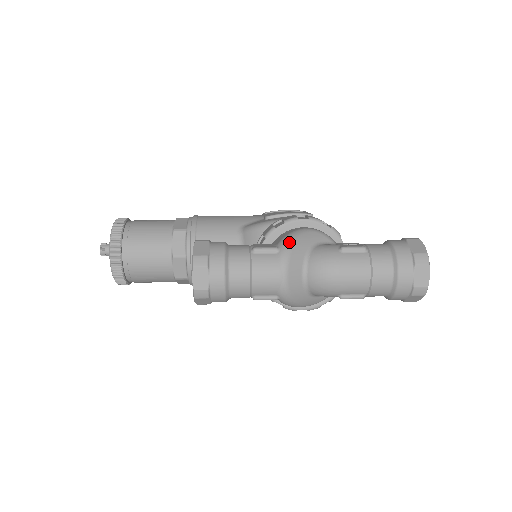
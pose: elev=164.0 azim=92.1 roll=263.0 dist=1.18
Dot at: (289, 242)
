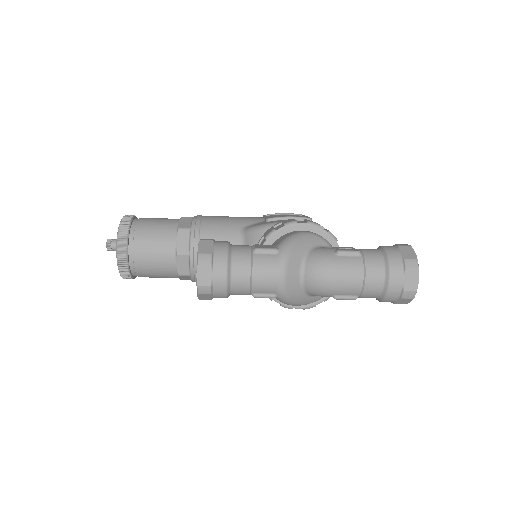
Dot at: (288, 244)
